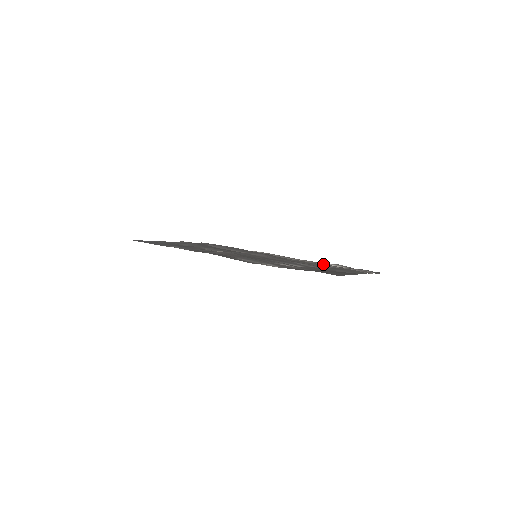
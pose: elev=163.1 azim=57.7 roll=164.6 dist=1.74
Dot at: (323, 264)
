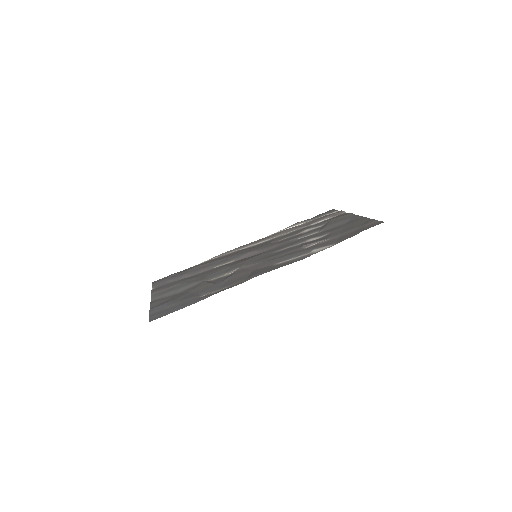
Dot at: (295, 229)
